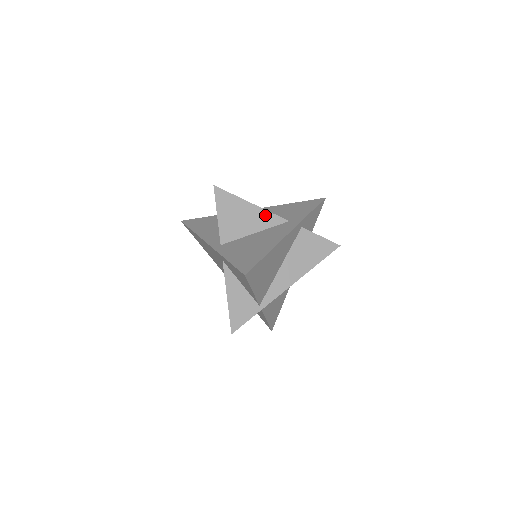
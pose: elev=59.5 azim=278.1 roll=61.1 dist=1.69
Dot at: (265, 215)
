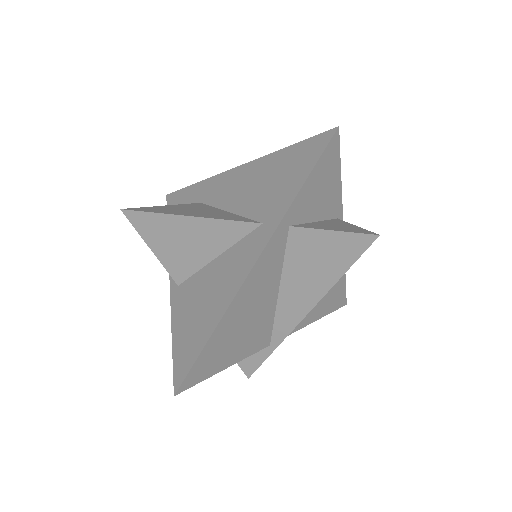
Dot at: (218, 227)
